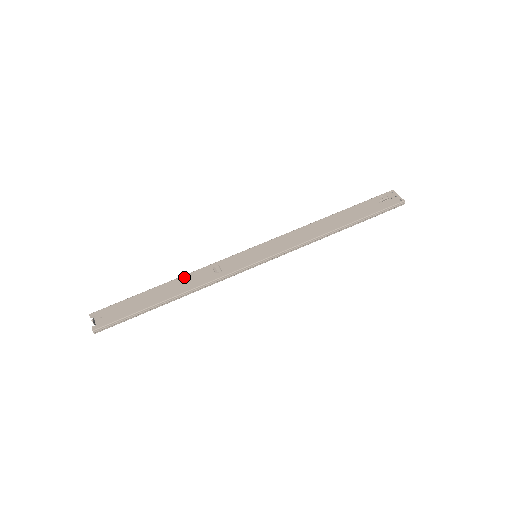
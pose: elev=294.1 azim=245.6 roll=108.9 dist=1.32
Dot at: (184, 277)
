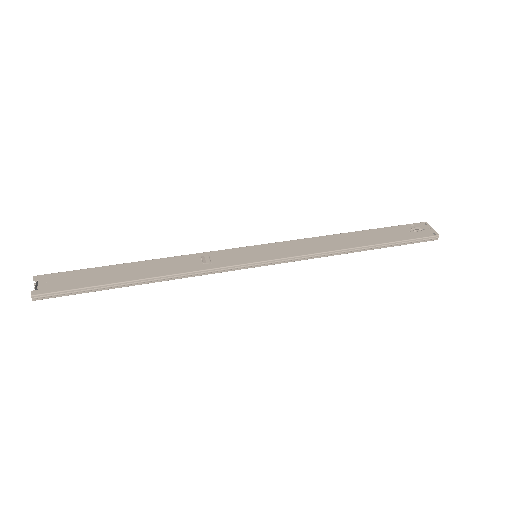
Dot at: (164, 260)
